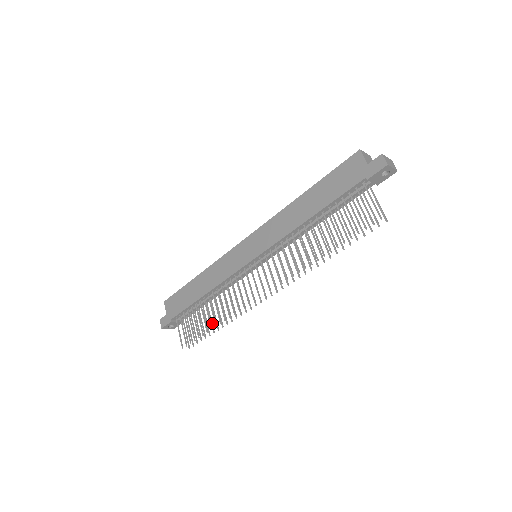
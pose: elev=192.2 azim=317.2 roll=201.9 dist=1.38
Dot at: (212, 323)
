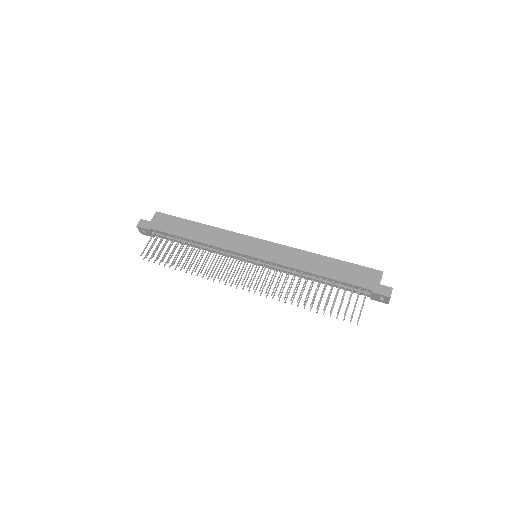
Dot at: occluded
